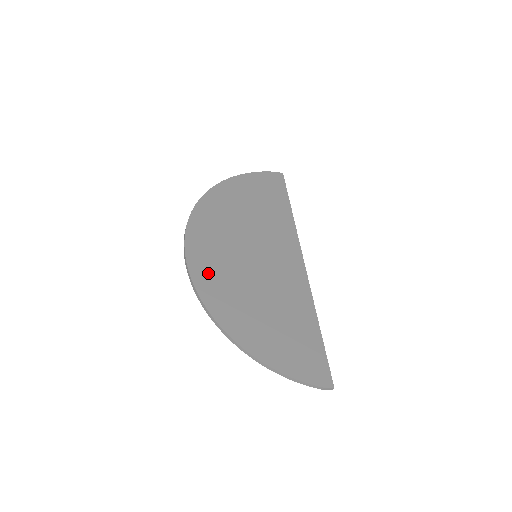
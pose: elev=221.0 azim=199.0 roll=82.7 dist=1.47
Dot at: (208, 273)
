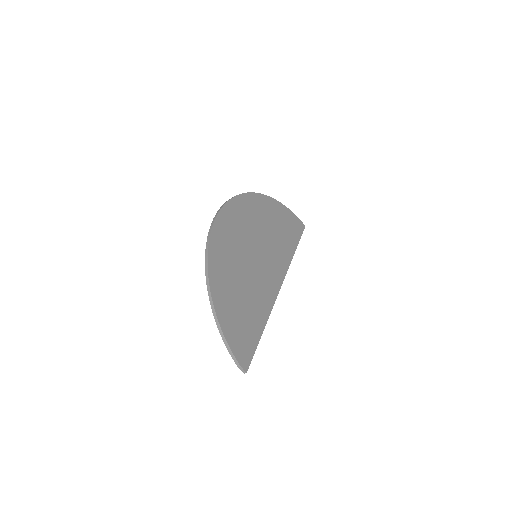
Dot at: (223, 237)
